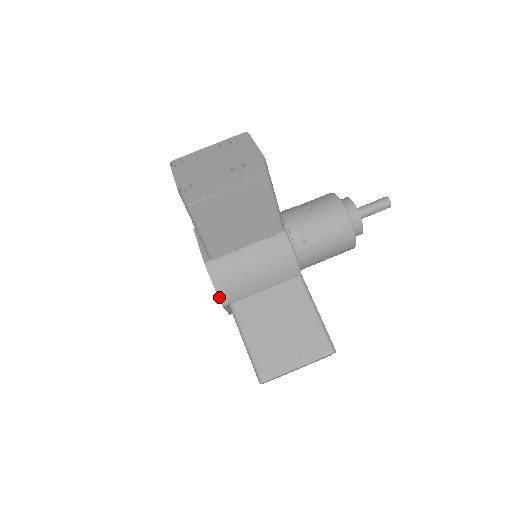
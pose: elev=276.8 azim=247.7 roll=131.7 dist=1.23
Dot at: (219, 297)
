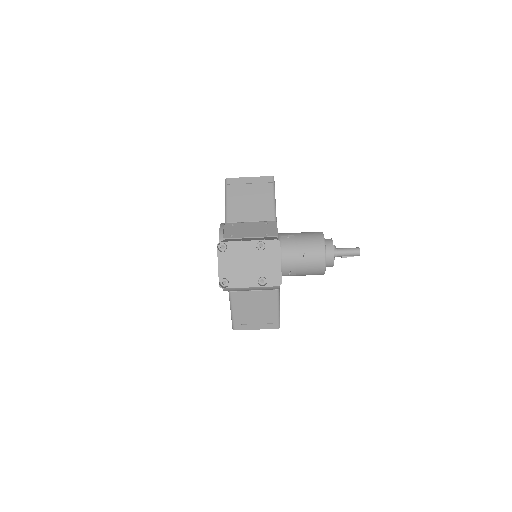
Dot at: occluded
